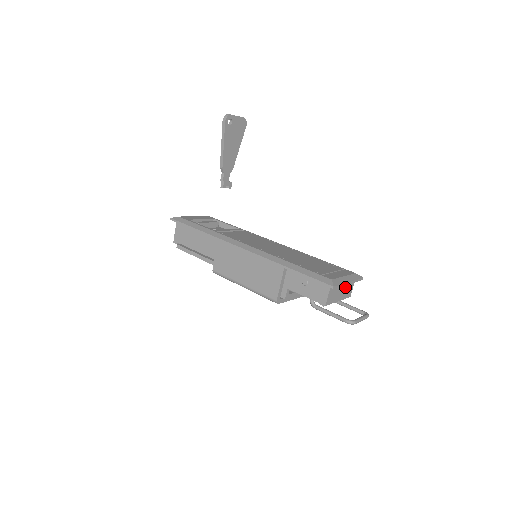
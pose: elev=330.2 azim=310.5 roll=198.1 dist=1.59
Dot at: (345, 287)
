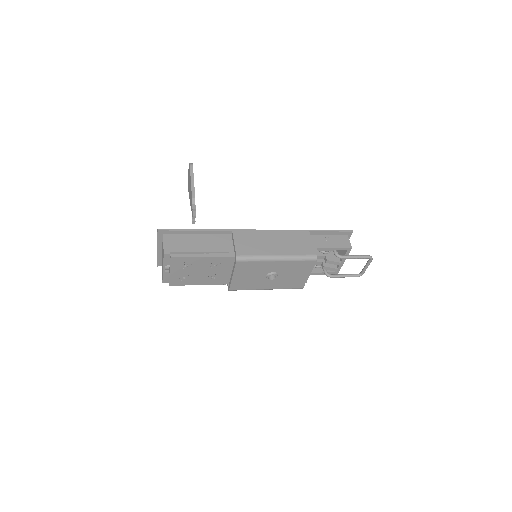
Dot at: occluded
